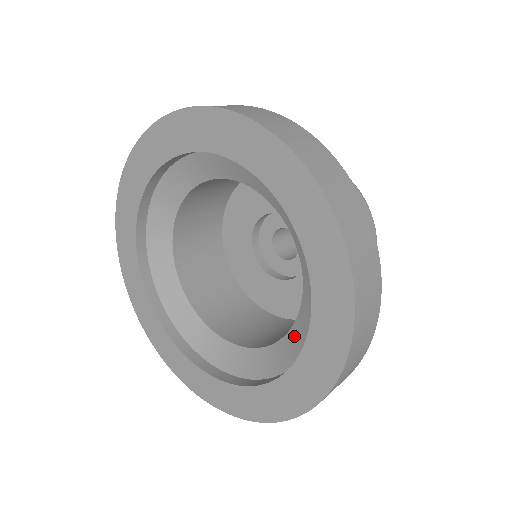
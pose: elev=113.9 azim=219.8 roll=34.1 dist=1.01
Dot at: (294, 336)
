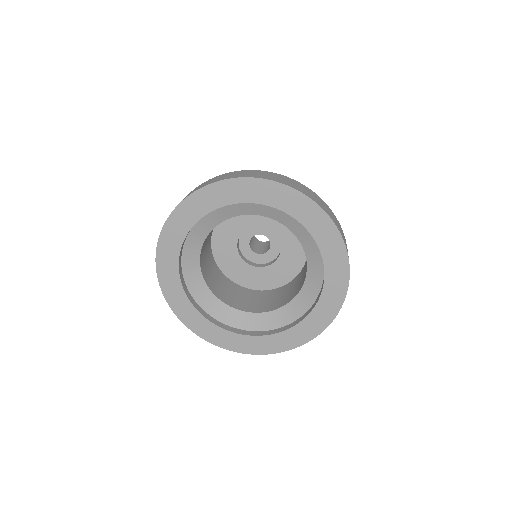
Dot at: (269, 317)
